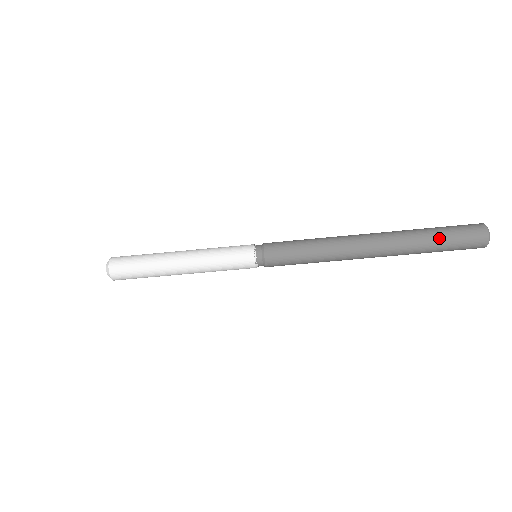
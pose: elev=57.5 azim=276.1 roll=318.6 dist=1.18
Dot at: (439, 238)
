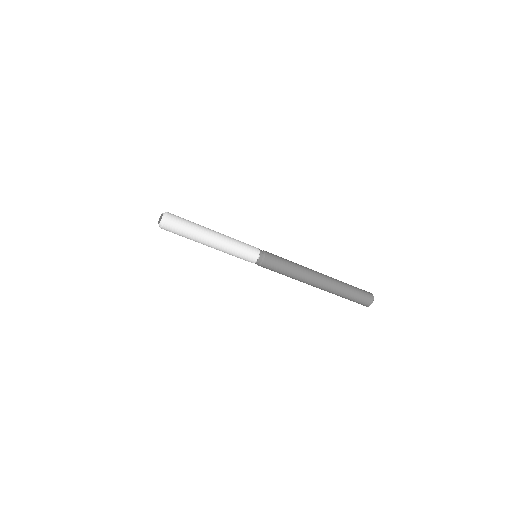
Dot at: (352, 290)
